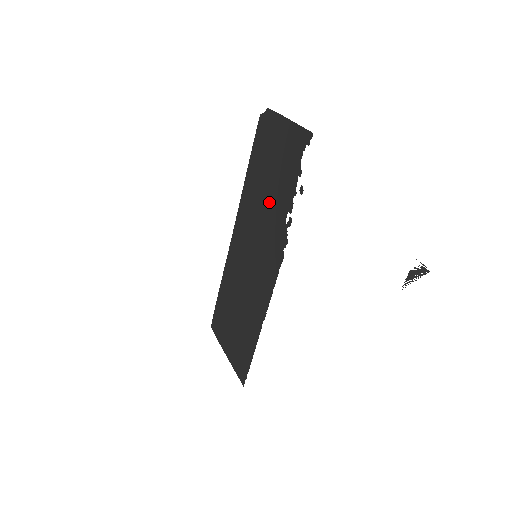
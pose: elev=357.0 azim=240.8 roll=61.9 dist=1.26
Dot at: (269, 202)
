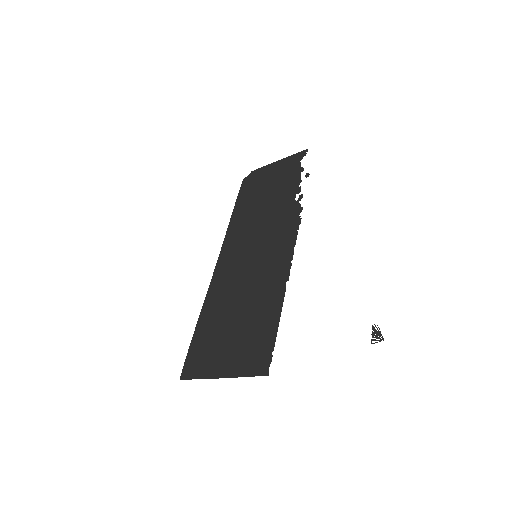
Dot at: (269, 207)
